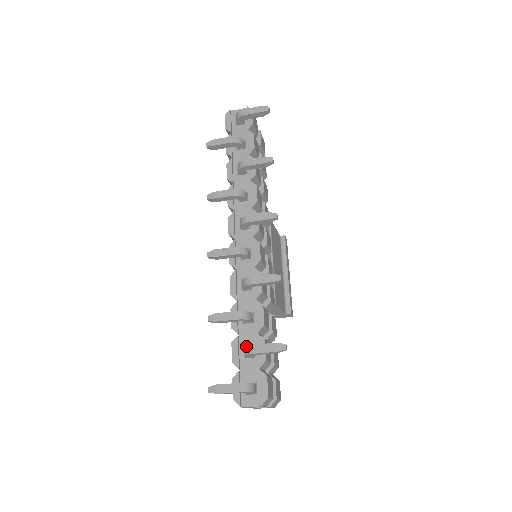
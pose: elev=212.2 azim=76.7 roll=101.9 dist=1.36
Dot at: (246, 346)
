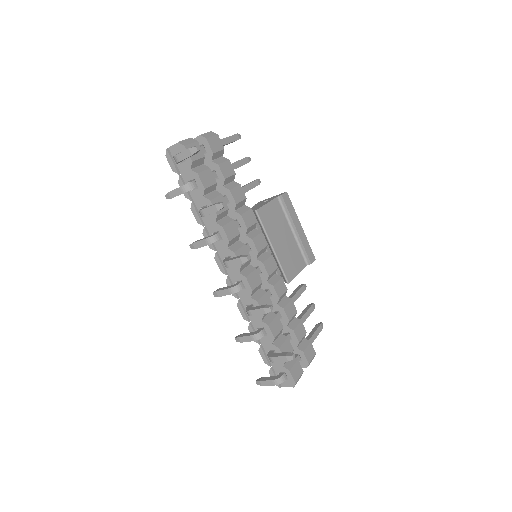
Dot at: occluded
